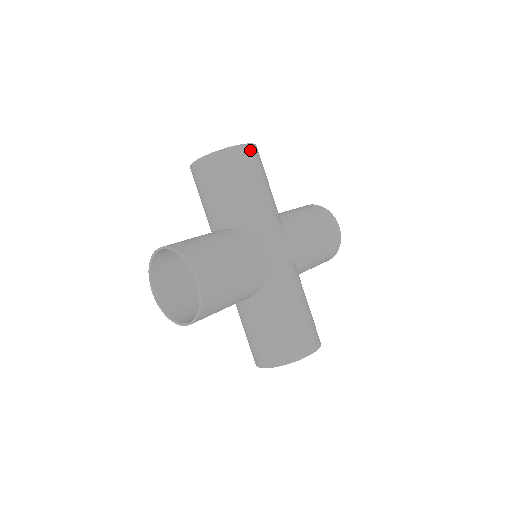
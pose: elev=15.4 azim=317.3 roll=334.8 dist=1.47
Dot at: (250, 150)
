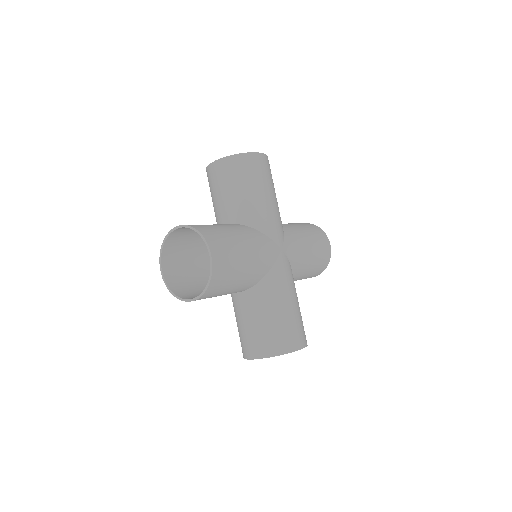
Dot at: (264, 159)
